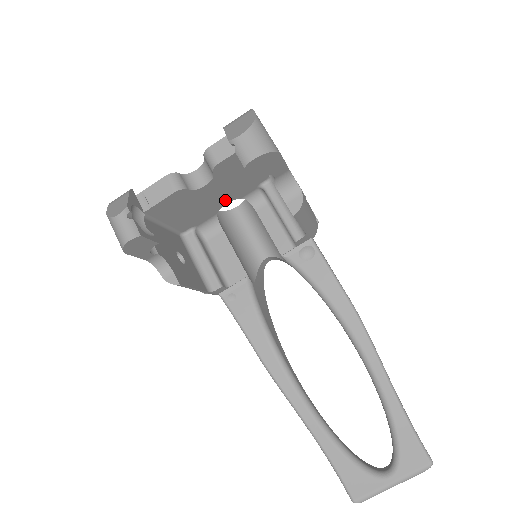
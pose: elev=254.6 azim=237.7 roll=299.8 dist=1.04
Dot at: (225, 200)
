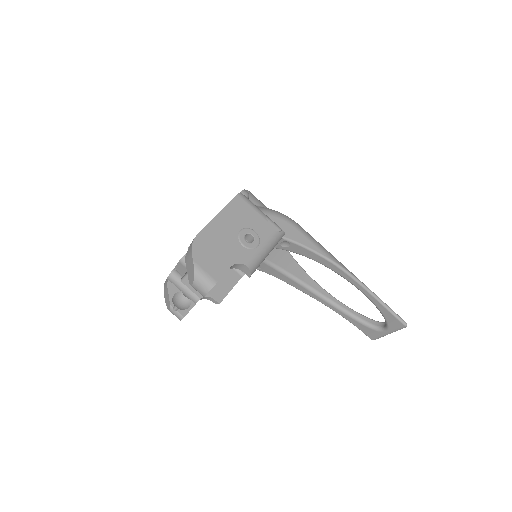
Dot at: occluded
